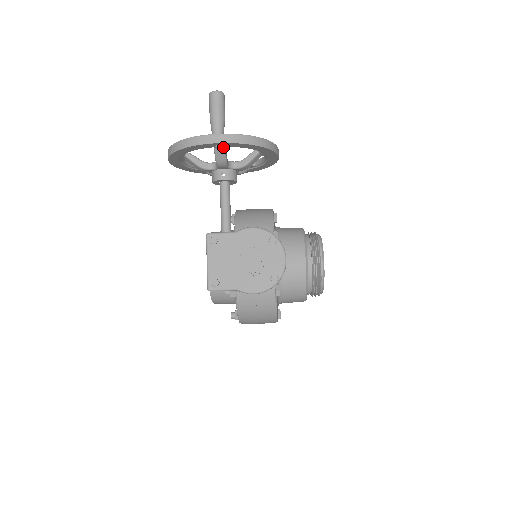
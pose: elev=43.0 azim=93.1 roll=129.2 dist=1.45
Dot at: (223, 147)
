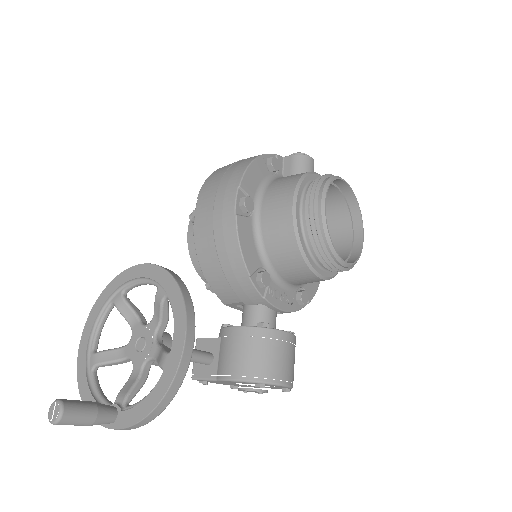
Dot at: (128, 404)
